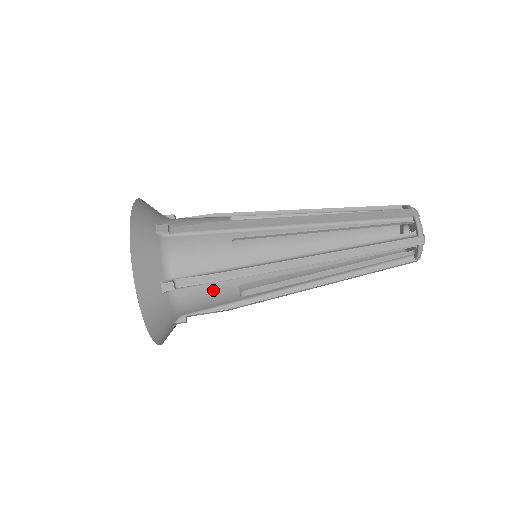
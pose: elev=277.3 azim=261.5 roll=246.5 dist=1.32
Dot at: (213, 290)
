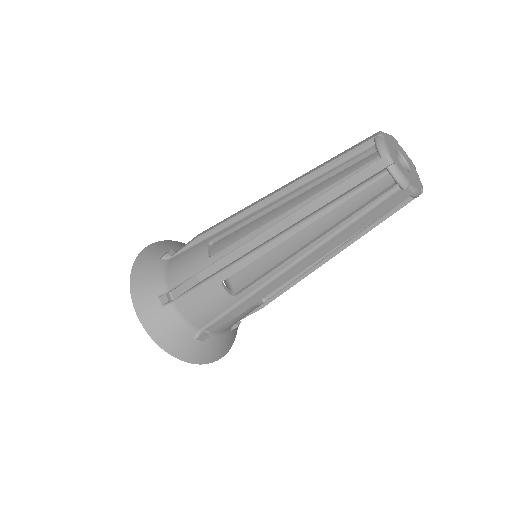
Dot at: occluded
